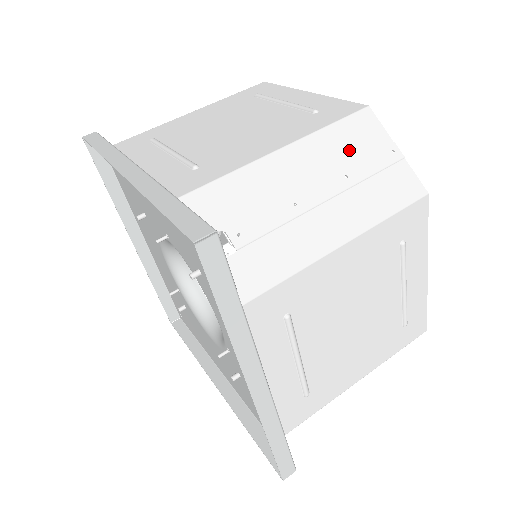
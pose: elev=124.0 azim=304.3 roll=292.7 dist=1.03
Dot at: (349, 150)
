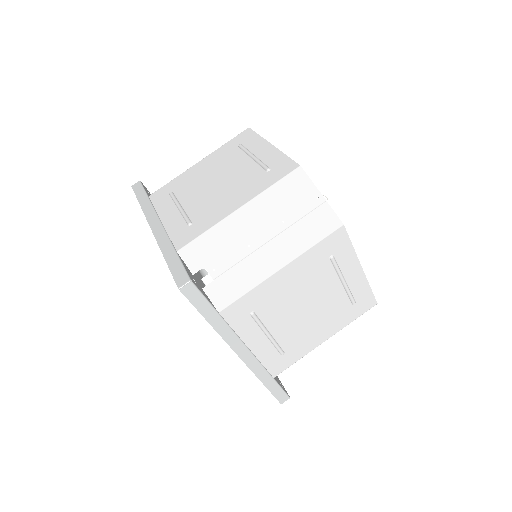
Dot at: (286, 202)
